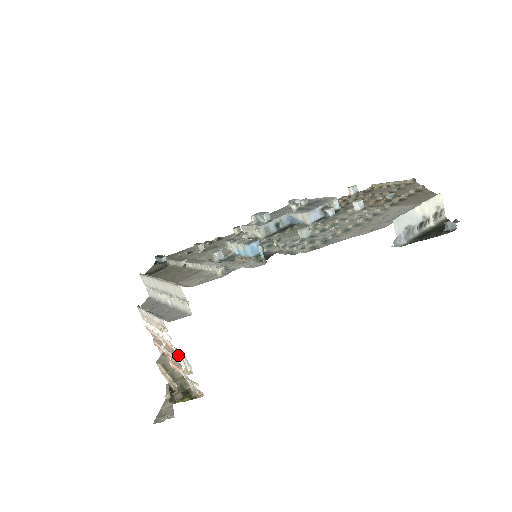
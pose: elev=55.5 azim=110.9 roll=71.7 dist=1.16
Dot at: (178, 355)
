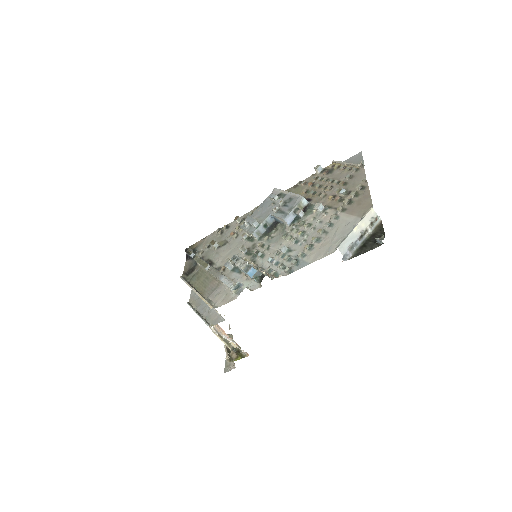
Dot at: (225, 336)
